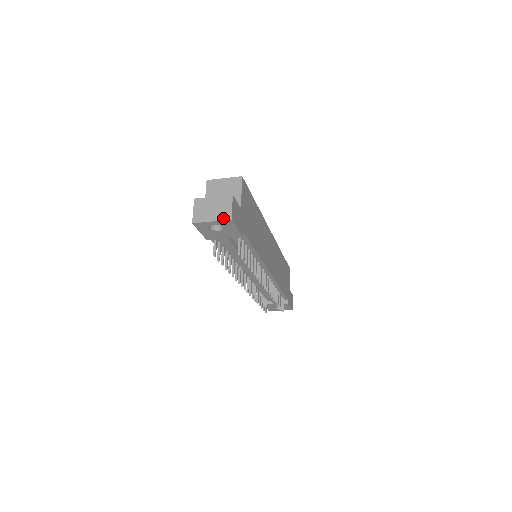
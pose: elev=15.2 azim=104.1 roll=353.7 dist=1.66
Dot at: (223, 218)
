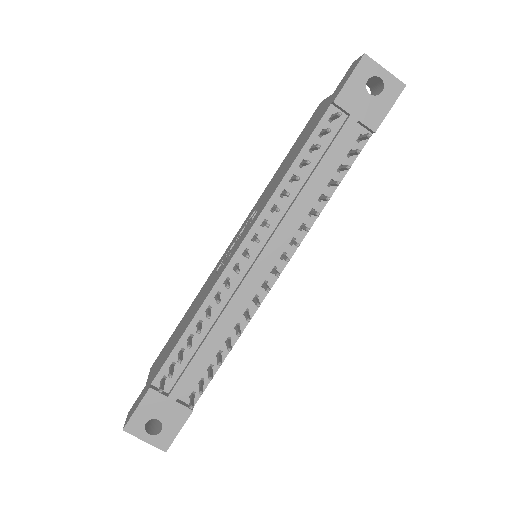
Dot at: (396, 79)
